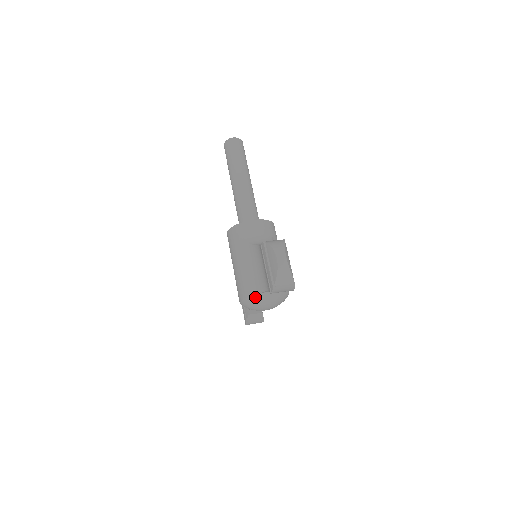
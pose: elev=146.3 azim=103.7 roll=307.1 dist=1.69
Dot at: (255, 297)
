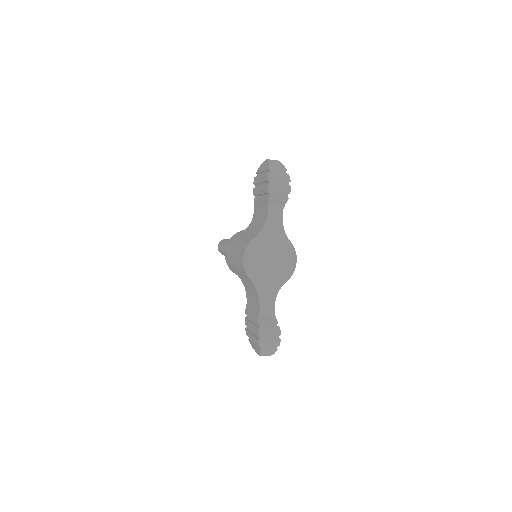
Dot at: (257, 238)
